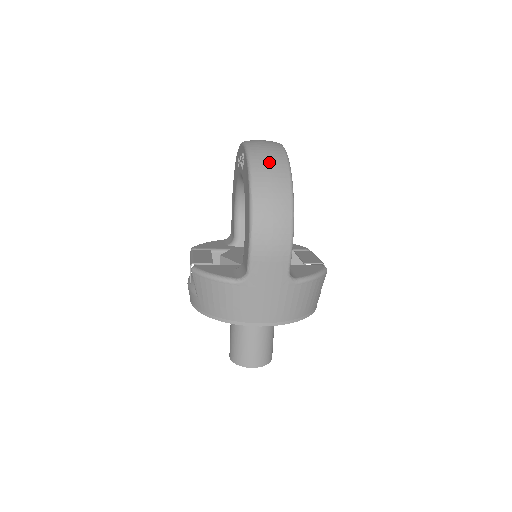
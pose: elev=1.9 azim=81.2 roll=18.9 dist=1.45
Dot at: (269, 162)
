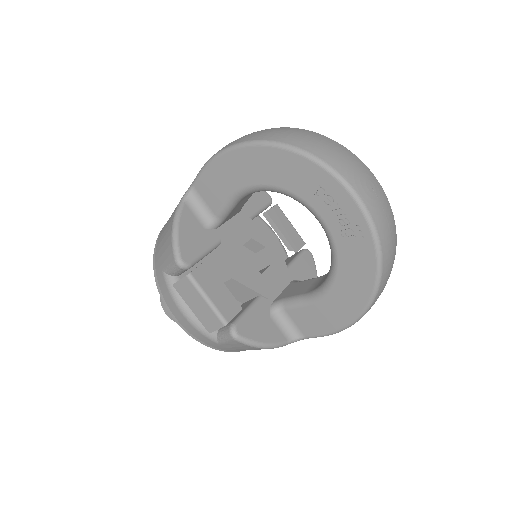
Dot at: (392, 258)
